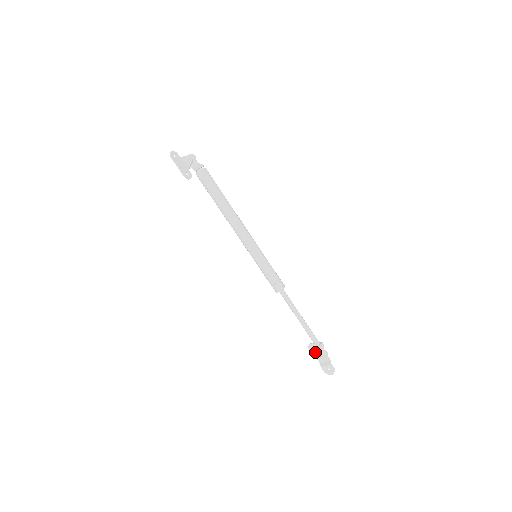
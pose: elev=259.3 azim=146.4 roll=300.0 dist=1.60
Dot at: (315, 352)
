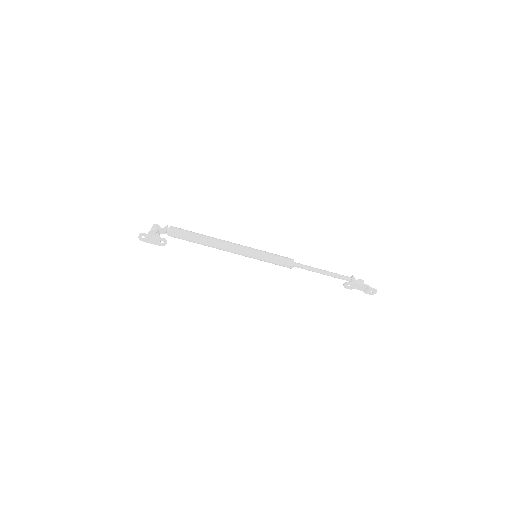
Dot at: (352, 287)
